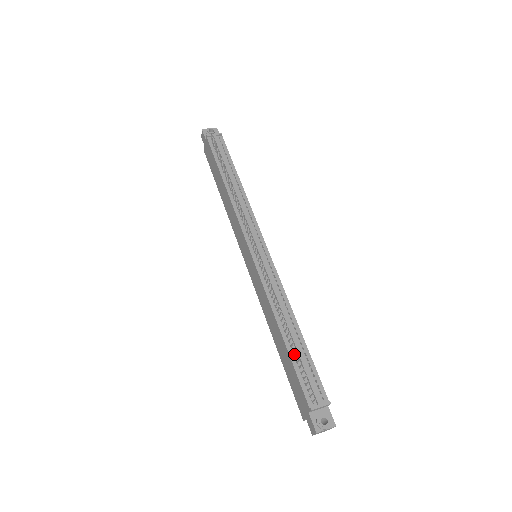
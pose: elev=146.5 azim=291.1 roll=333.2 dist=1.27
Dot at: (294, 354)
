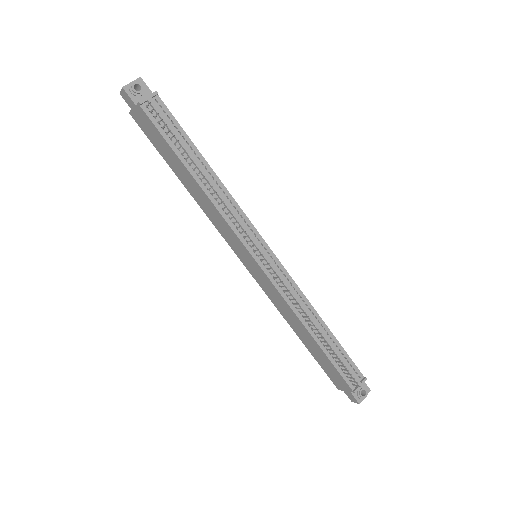
Dot at: (329, 351)
